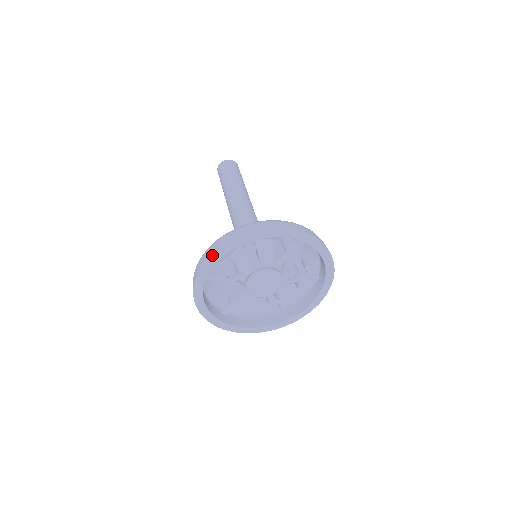
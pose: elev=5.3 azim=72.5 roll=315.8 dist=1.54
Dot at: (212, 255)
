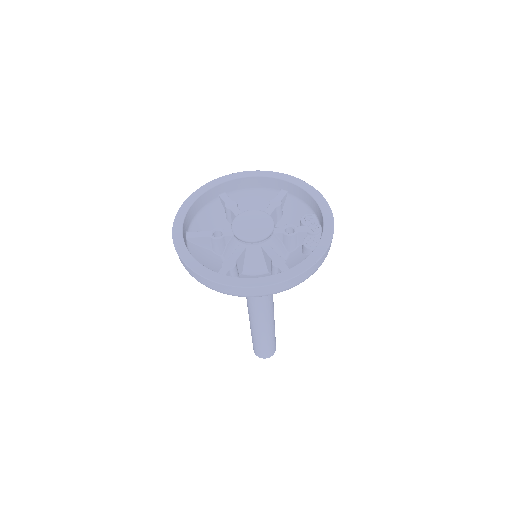
Dot at: (189, 196)
